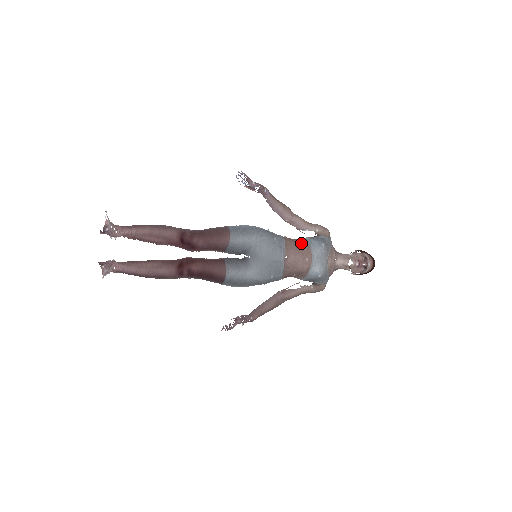
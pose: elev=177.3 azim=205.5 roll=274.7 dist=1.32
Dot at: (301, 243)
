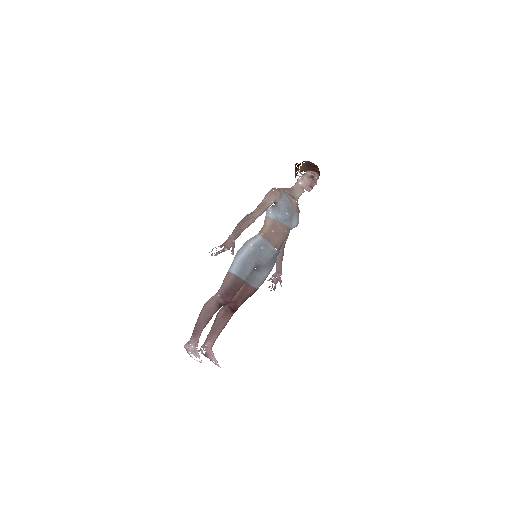
Dot at: (274, 227)
